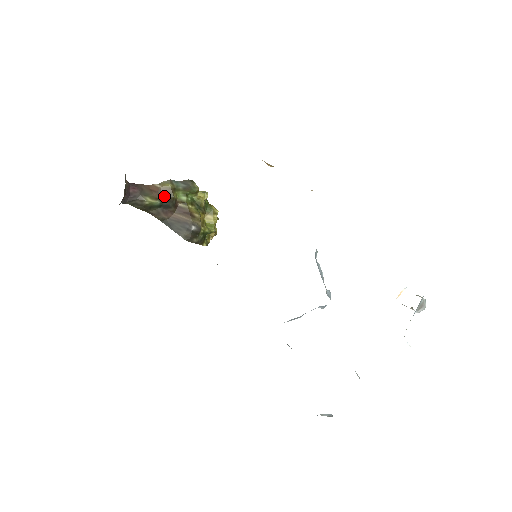
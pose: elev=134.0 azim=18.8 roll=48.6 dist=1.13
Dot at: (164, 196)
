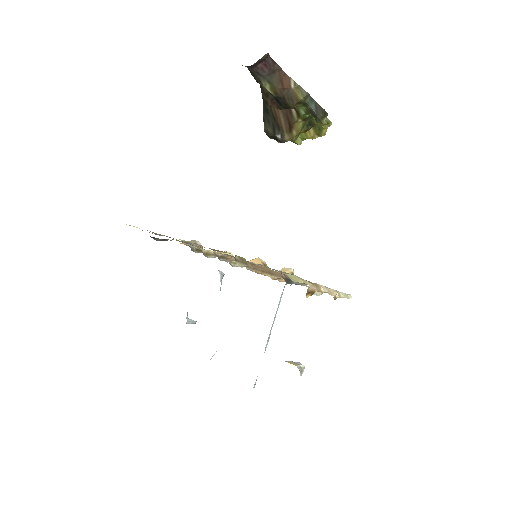
Dot at: (285, 97)
